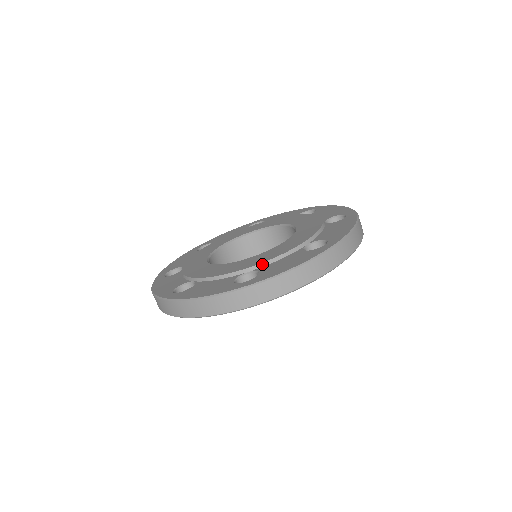
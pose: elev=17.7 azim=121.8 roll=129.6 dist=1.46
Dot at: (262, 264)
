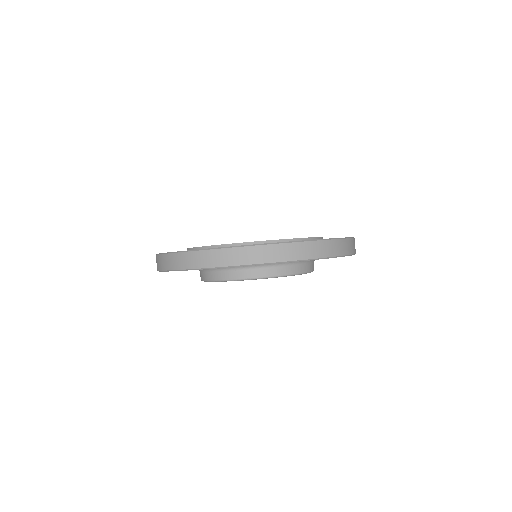
Dot at: (199, 248)
